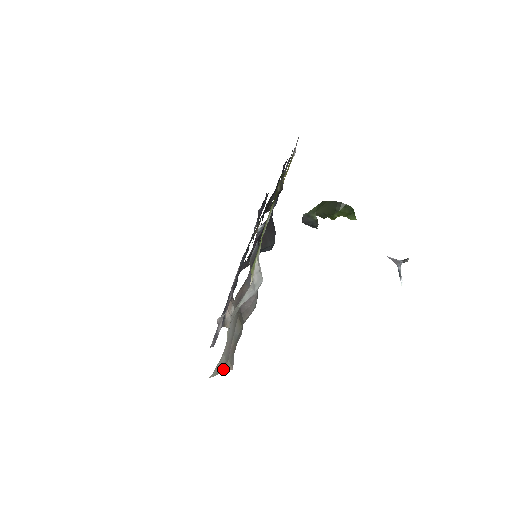
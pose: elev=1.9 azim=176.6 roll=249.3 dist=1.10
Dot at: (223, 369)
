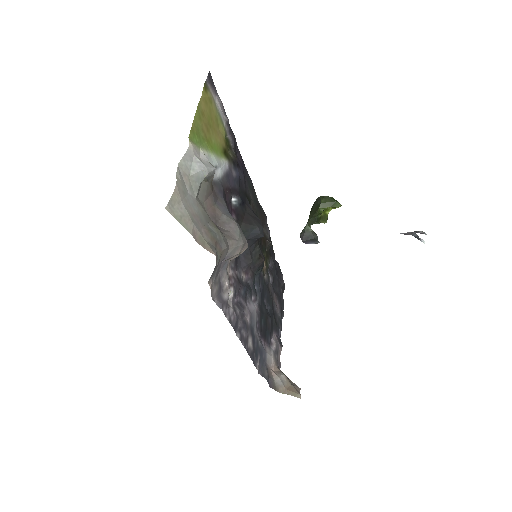
Dot at: (198, 243)
